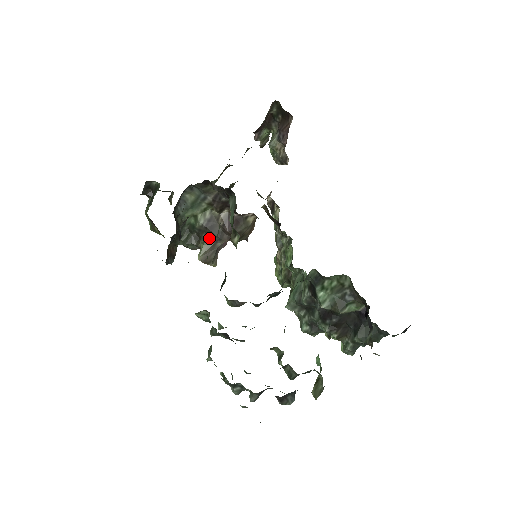
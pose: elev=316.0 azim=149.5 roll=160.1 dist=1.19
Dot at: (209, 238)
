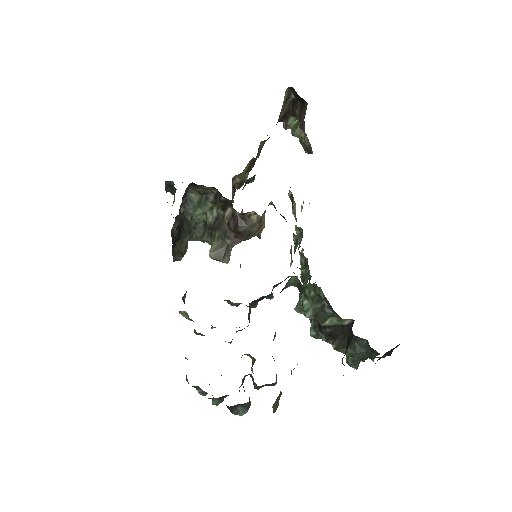
Dot at: (218, 236)
